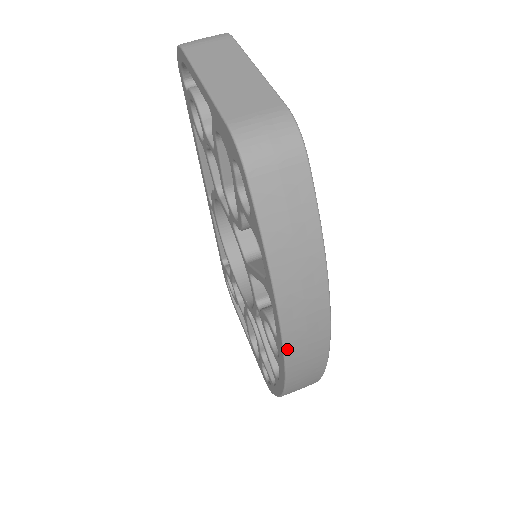
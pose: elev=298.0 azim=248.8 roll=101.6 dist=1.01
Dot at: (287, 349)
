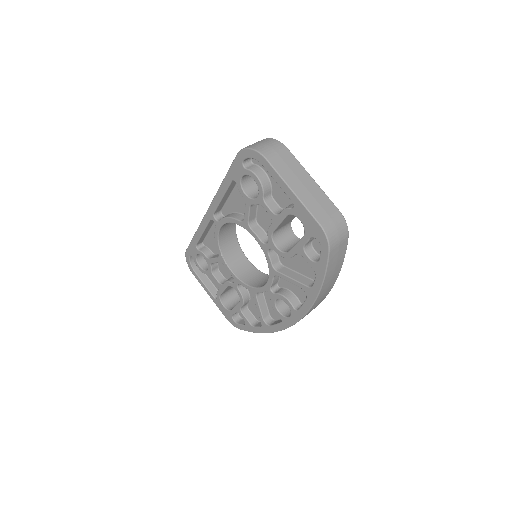
Dot at: occluded
